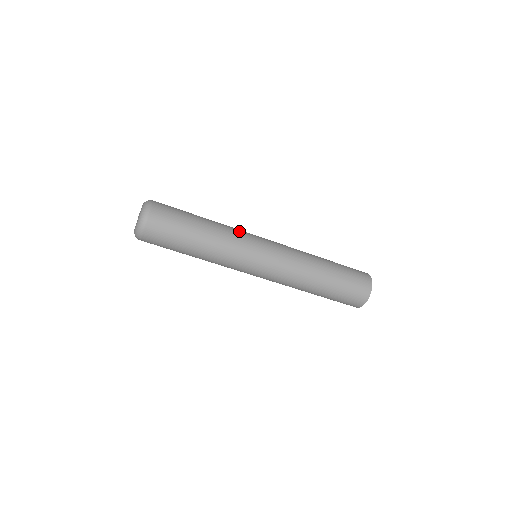
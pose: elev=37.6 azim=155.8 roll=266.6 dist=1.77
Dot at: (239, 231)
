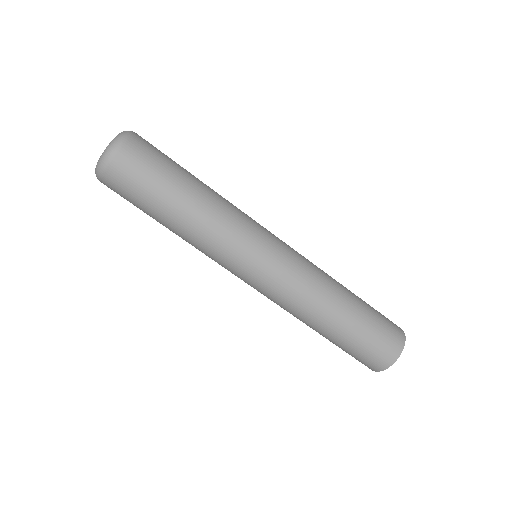
Dot at: occluded
